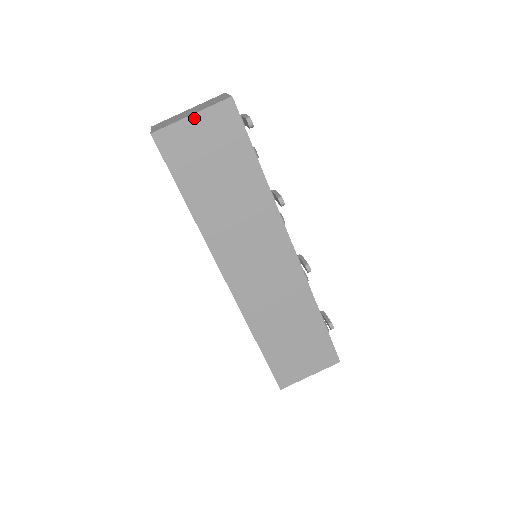
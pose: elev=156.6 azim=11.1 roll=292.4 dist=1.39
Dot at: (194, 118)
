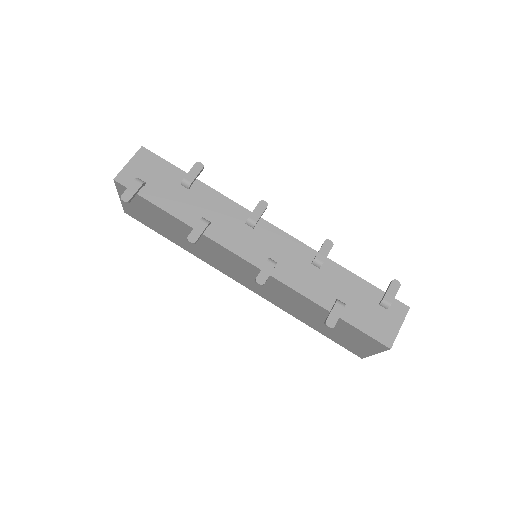
Dot at: occluded
